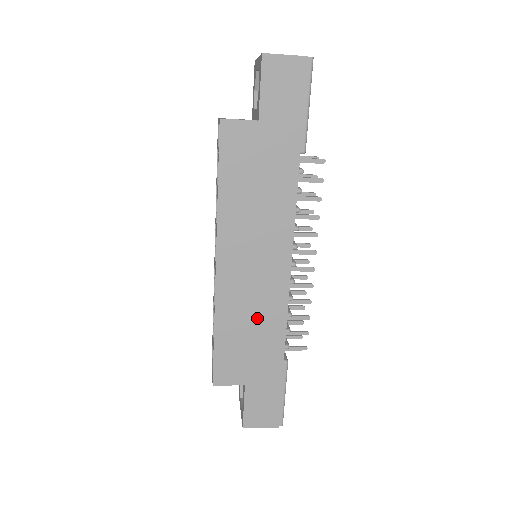
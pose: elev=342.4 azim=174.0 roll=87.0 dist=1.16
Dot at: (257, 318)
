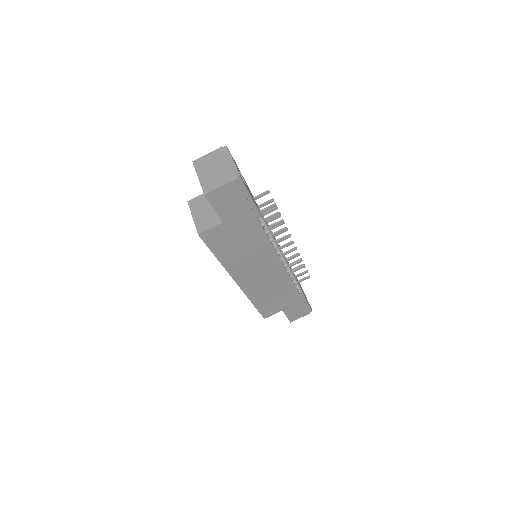
Dot at: (274, 288)
